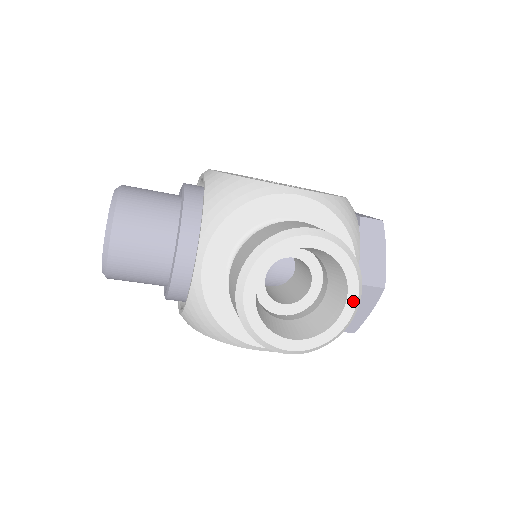
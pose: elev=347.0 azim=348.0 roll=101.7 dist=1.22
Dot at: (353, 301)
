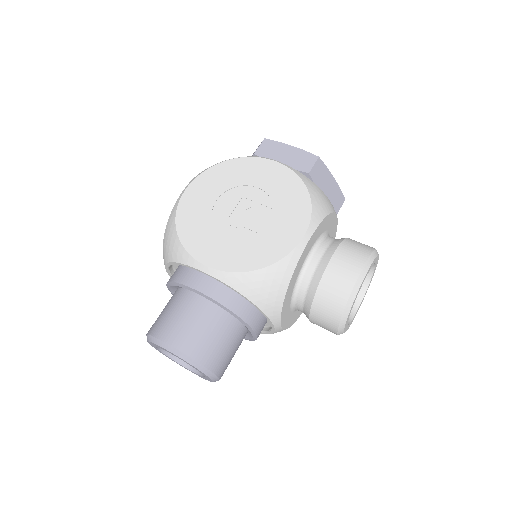
Dot at: (377, 263)
